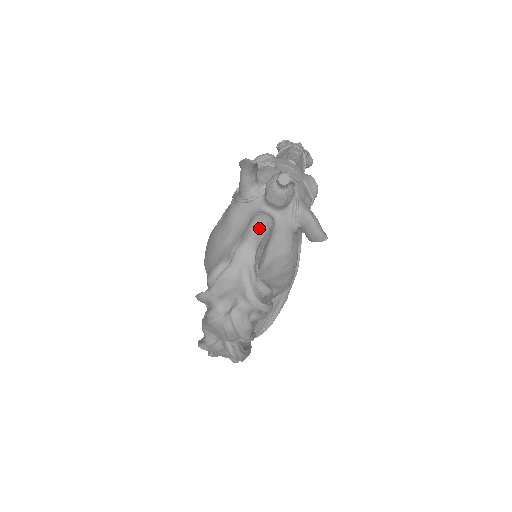
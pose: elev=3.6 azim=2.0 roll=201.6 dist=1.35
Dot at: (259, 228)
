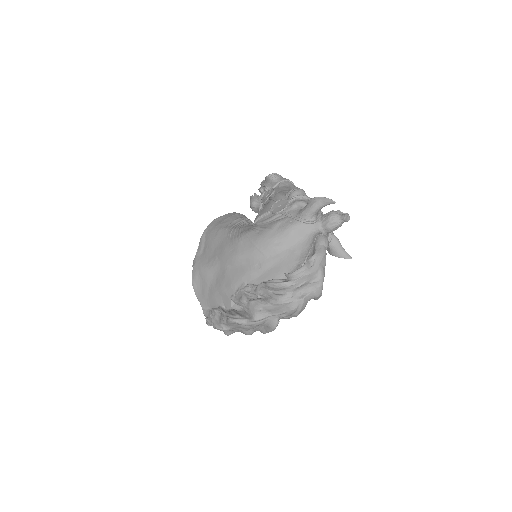
Dot at: (327, 245)
